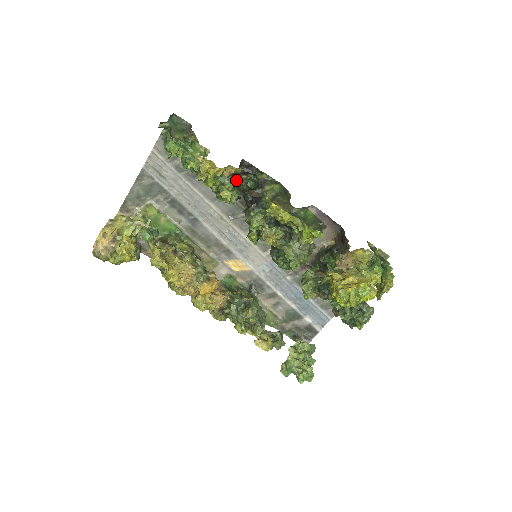
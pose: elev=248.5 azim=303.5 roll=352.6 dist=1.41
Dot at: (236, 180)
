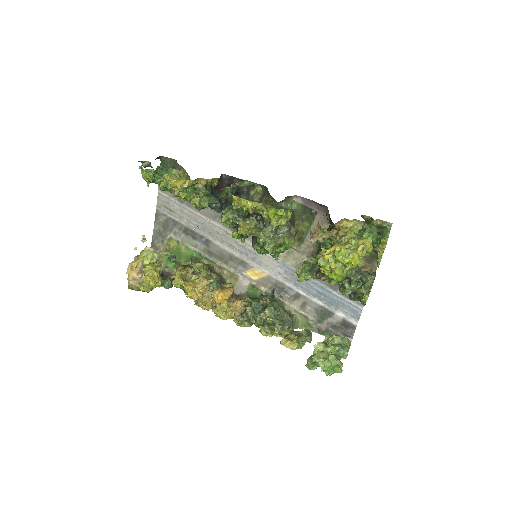
Dot at: (217, 192)
